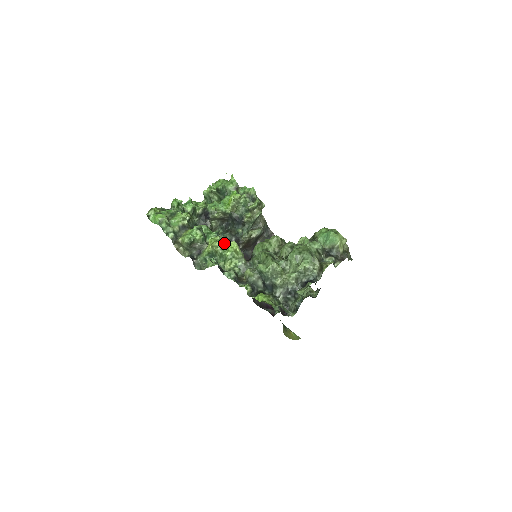
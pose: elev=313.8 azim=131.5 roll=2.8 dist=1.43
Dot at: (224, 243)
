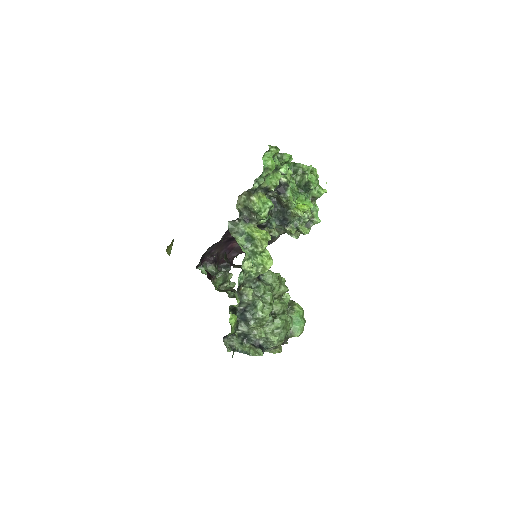
Dot at: (267, 250)
